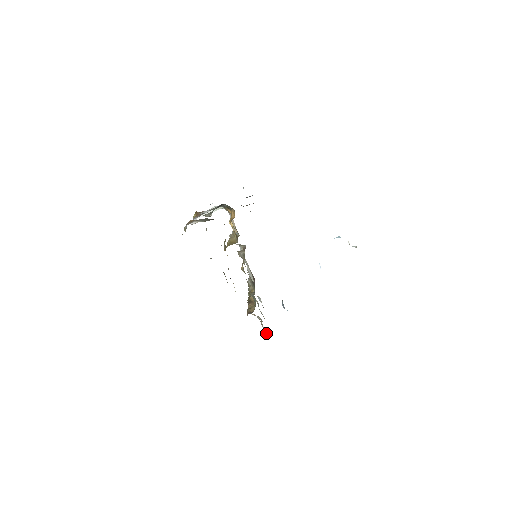
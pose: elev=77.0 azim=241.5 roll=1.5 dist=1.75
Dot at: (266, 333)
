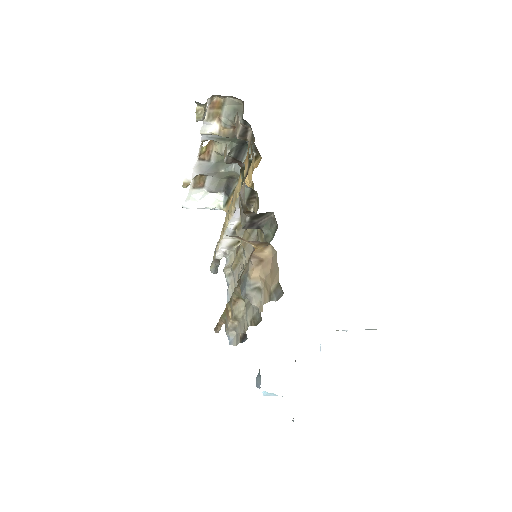
Dot at: (273, 299)
